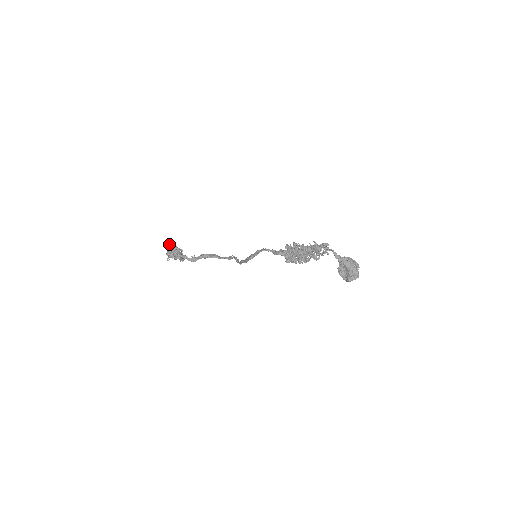
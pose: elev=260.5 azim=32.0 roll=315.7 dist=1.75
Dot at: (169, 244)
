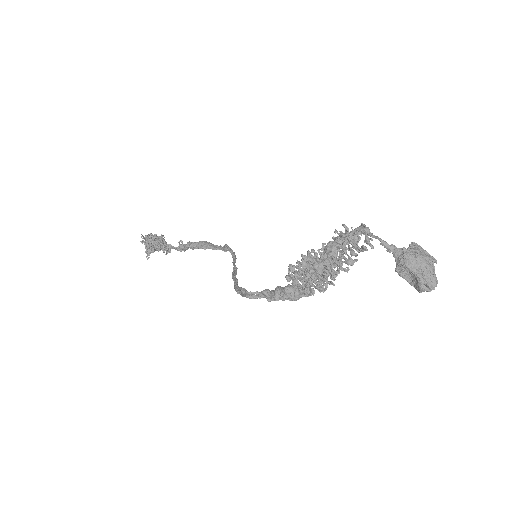
Dot at: (141, 236)
